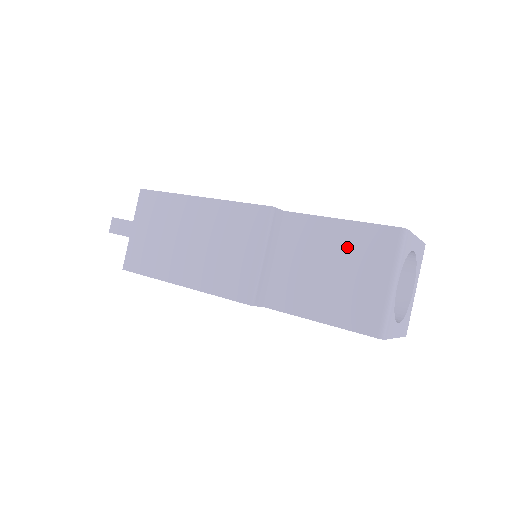
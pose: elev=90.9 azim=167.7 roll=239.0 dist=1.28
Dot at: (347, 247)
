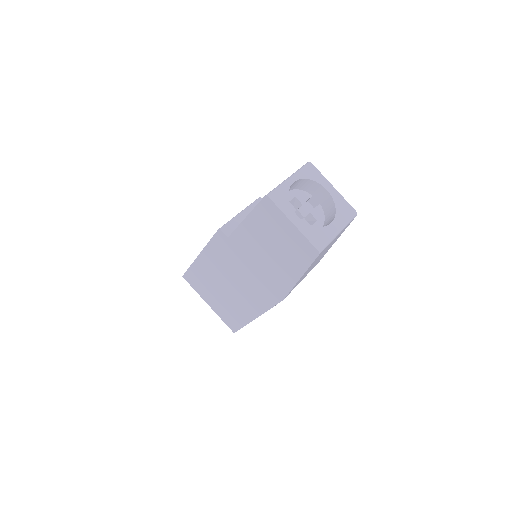
Dot at: occluded
